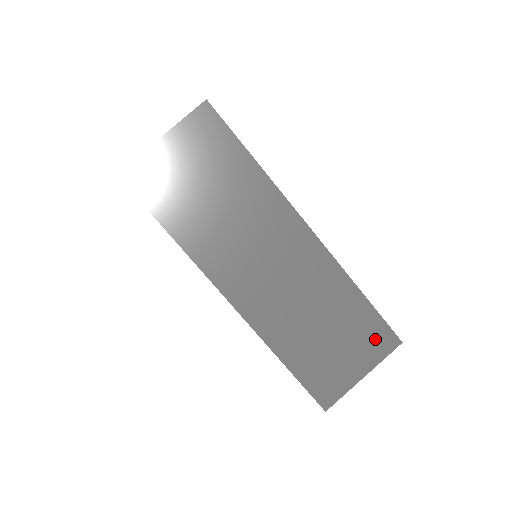
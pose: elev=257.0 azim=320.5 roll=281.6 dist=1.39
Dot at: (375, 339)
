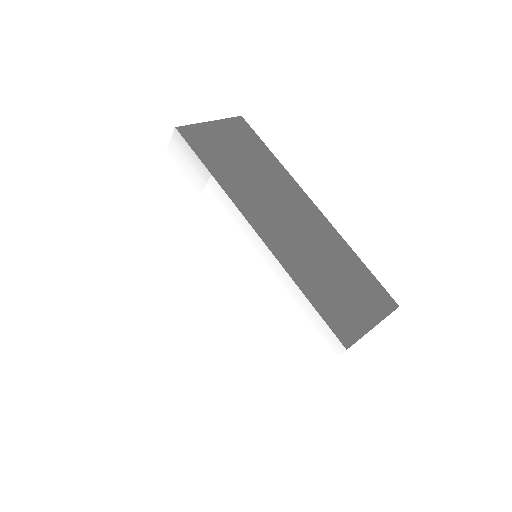
Dot at: (377, 297)
